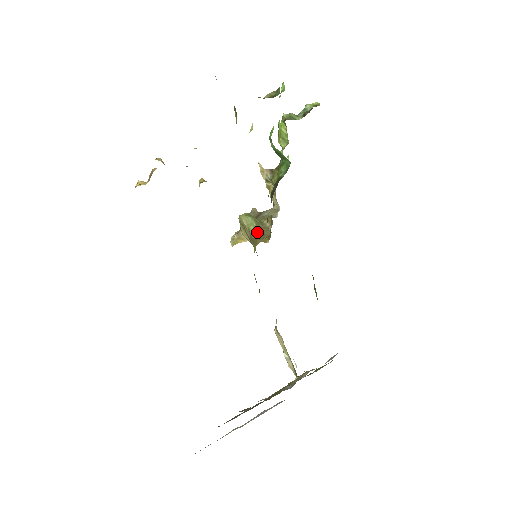
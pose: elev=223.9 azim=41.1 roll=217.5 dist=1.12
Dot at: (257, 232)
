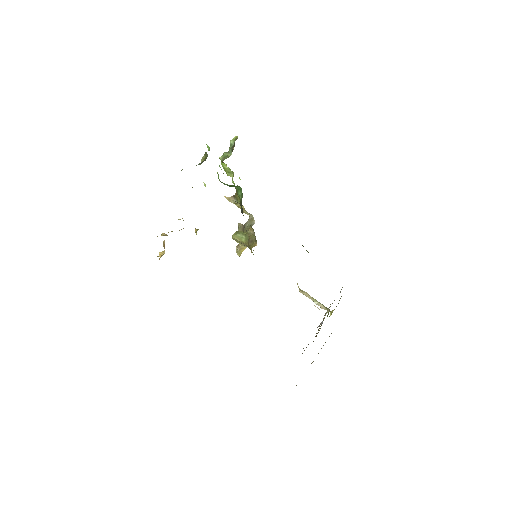
Dot at: (248, 241)
